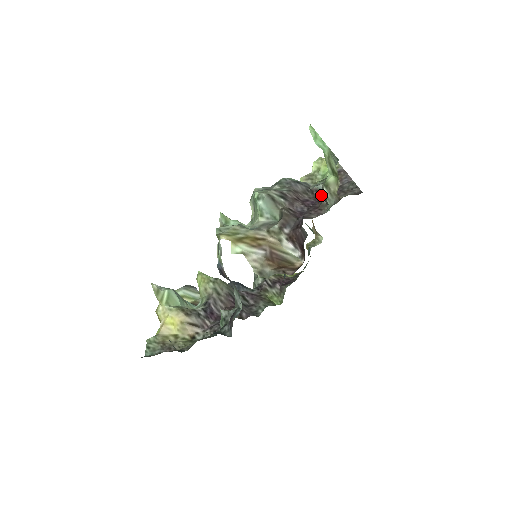
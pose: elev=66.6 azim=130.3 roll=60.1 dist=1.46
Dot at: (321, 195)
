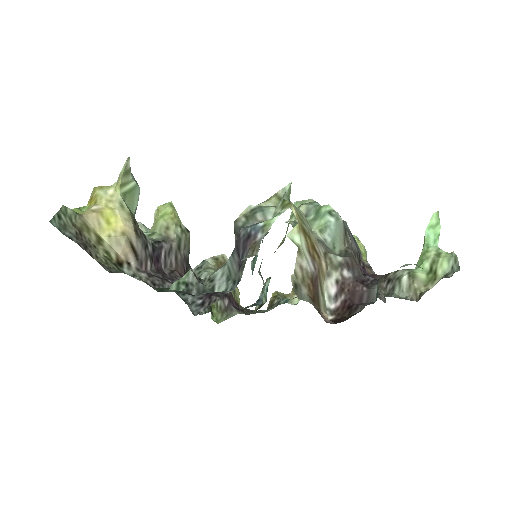
Dot at: occluded
